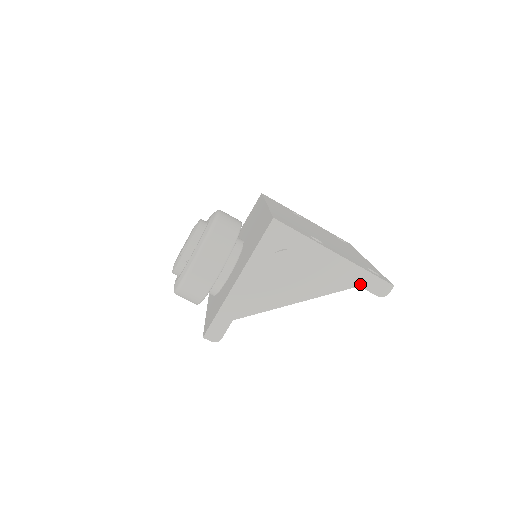
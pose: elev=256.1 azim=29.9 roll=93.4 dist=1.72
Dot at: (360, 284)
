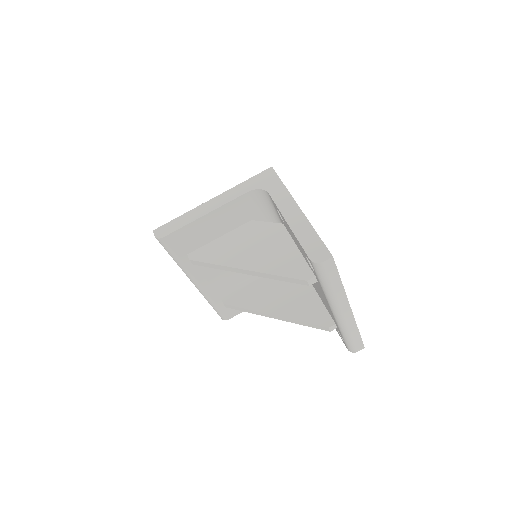
Dot at: (301, 241)
